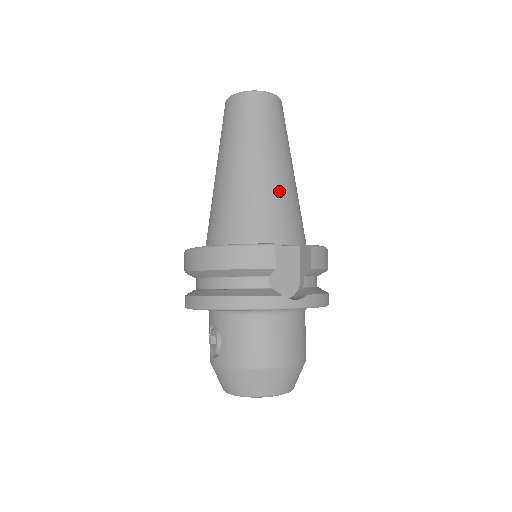
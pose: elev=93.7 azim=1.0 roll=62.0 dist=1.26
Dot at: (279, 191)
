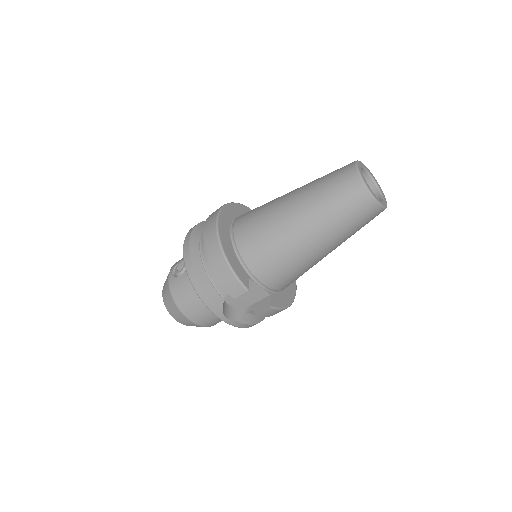
Dot at: (298, 261)
